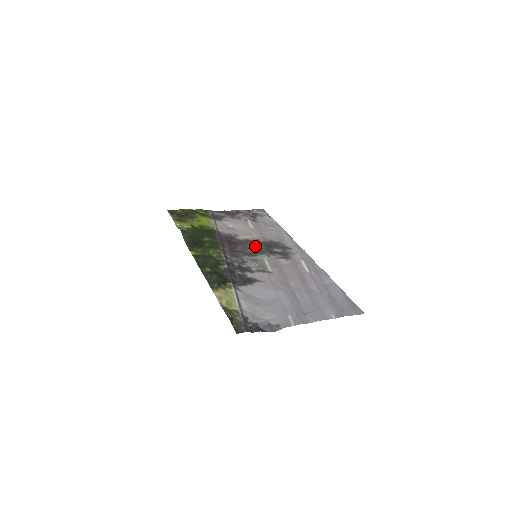
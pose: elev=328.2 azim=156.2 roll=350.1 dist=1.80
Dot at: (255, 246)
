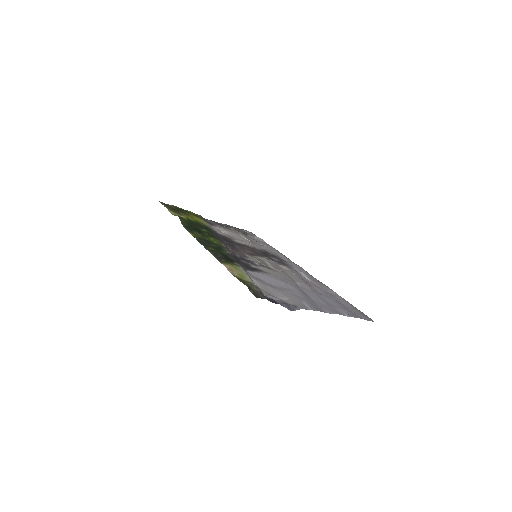
Dot at: (253, 250)
